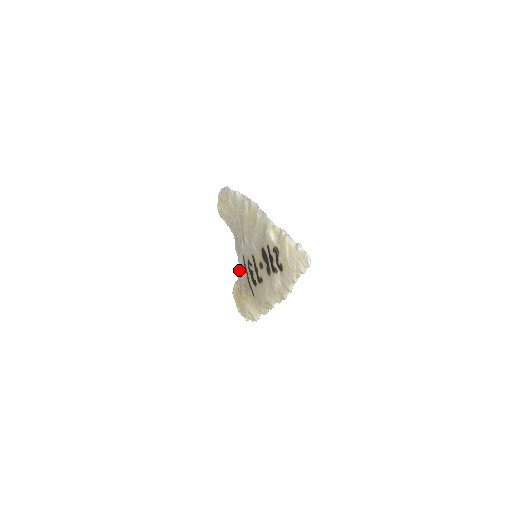
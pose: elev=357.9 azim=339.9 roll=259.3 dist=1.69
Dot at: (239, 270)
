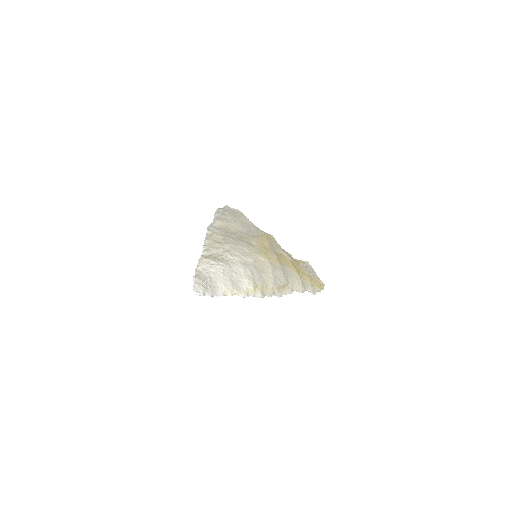
Dot at: occluded
